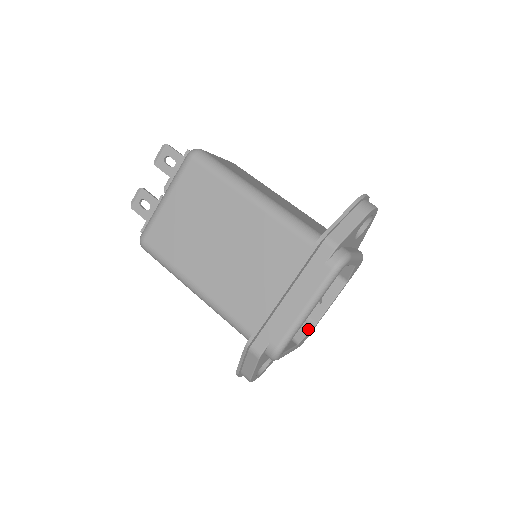
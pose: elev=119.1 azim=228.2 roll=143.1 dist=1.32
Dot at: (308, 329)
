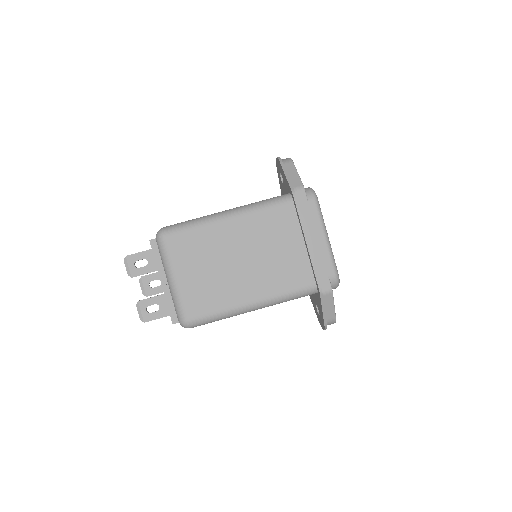
Dot at: occluded
